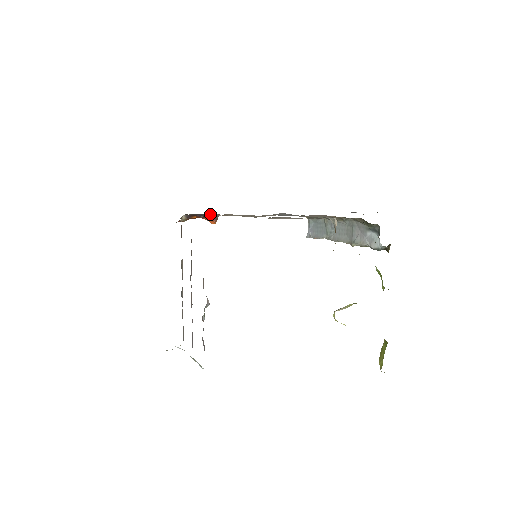
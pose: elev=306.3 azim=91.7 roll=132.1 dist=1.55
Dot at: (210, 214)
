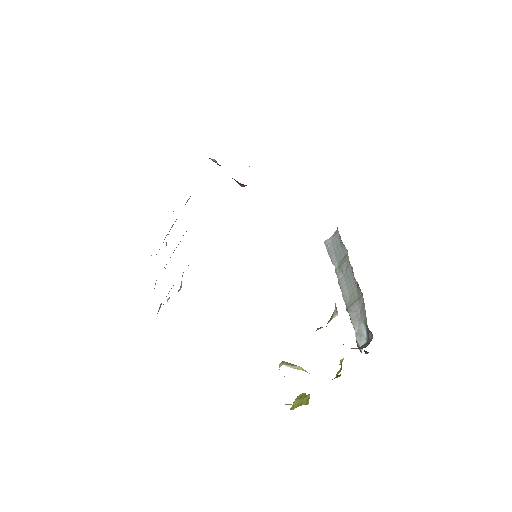
Dot at: (240, 183)
